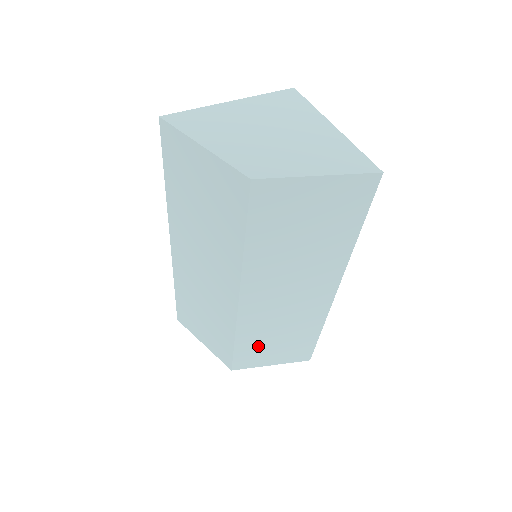
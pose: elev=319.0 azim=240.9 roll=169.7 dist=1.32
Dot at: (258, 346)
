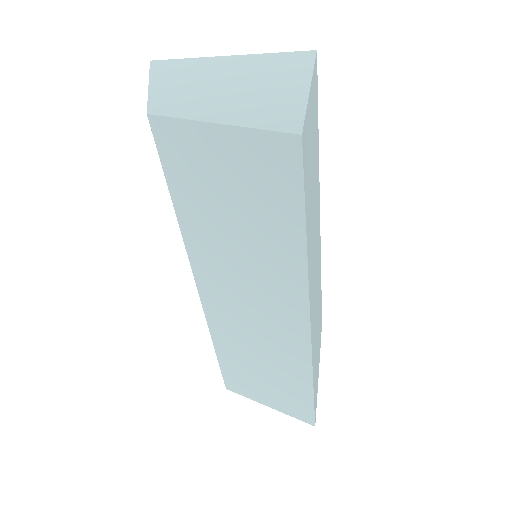
Dot at: (243, 368)
